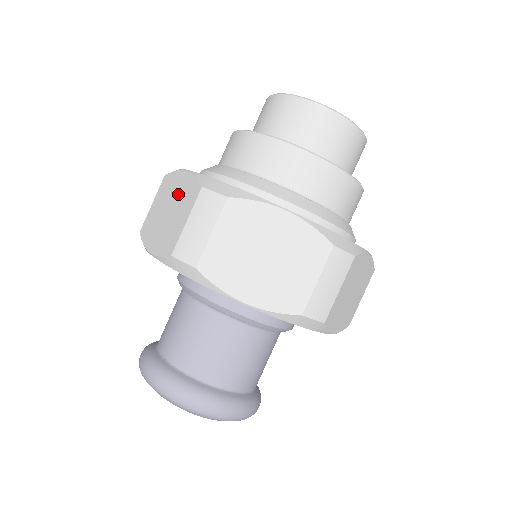
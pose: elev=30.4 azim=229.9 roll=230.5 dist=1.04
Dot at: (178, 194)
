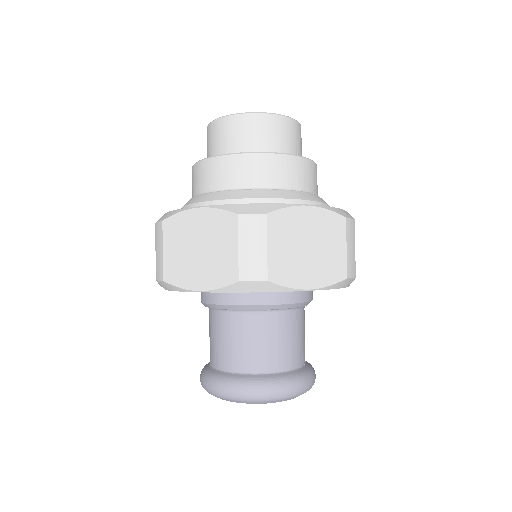
Dot at: occluded
